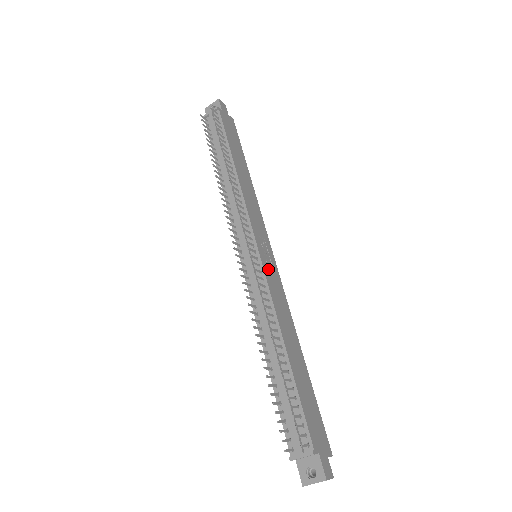
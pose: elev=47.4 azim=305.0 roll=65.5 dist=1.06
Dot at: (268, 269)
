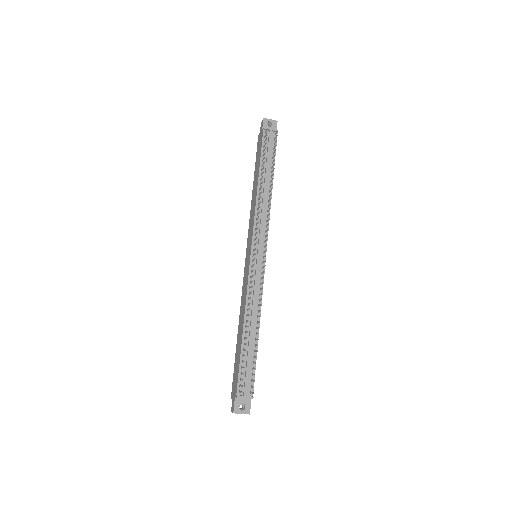
Dot at: occluded
